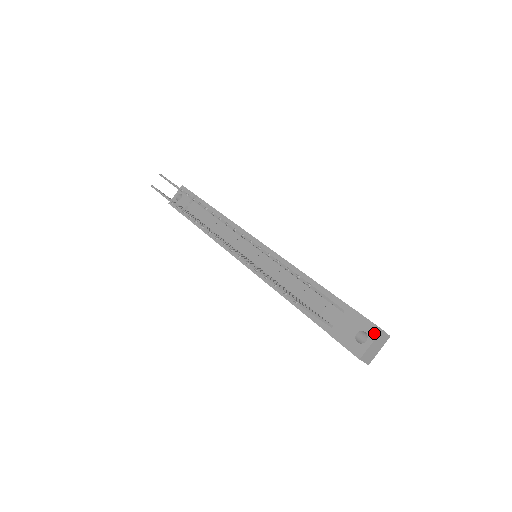
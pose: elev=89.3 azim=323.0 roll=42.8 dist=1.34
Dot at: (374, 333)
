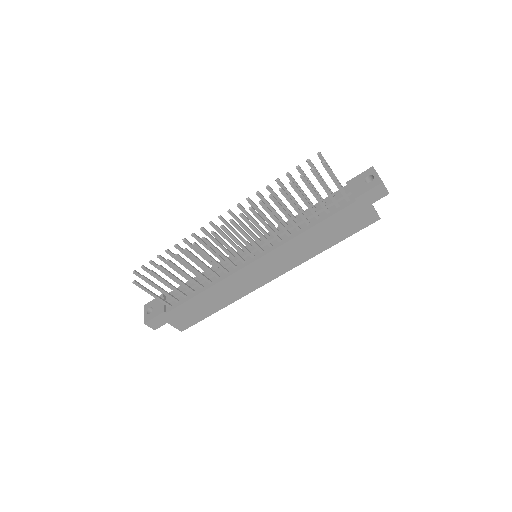
Dot at: (372, 171)
